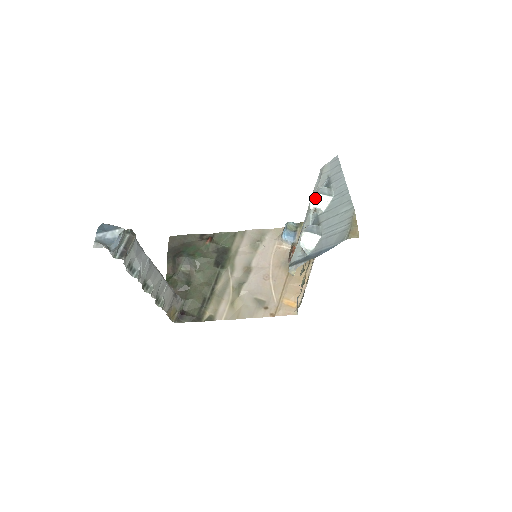
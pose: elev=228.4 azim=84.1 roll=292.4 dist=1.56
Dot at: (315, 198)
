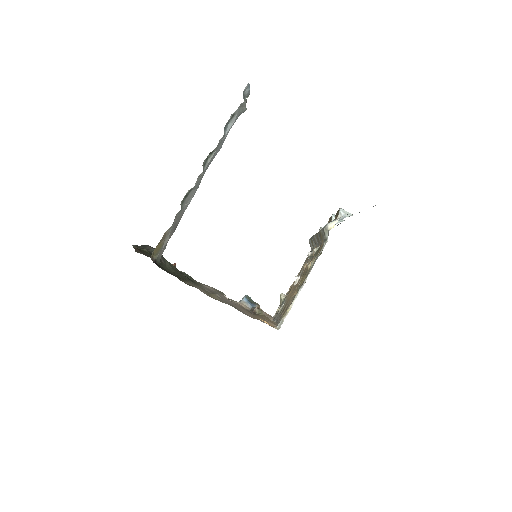
Dot at: (334, 215)
